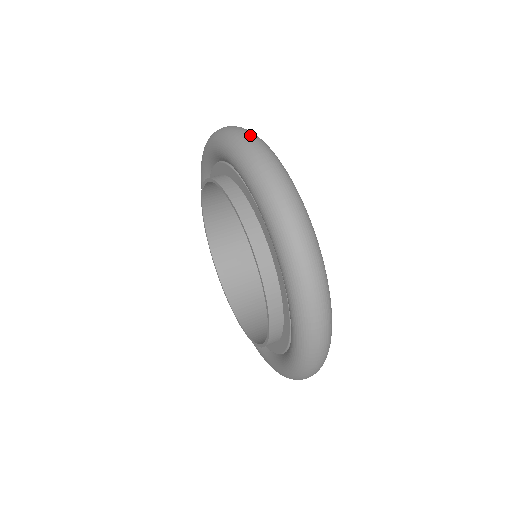
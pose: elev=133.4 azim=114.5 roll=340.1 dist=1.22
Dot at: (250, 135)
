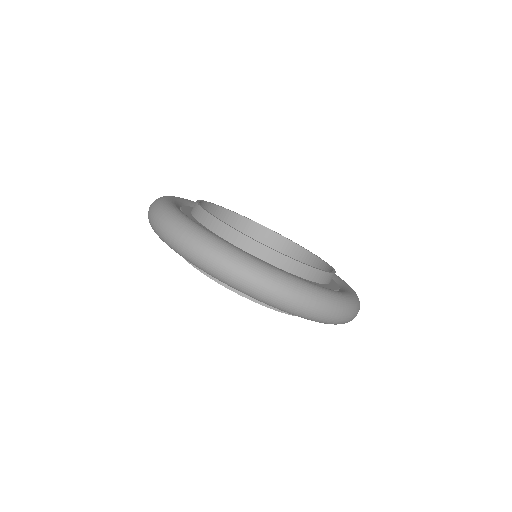
Dot at: (270, 286)
